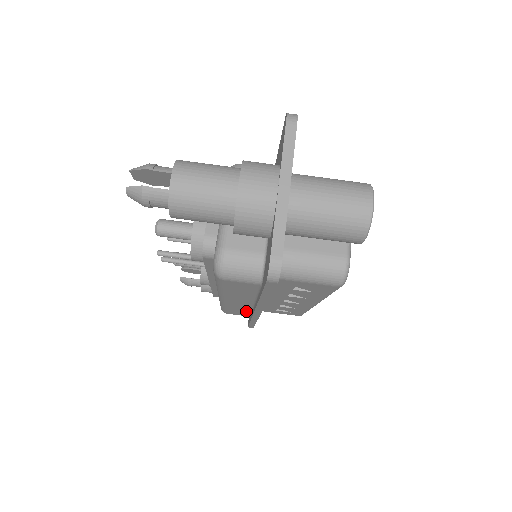
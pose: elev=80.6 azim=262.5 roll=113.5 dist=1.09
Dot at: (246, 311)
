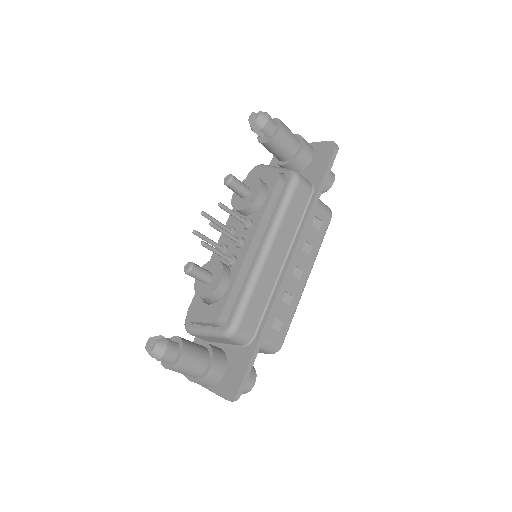
Dot at: occluded
